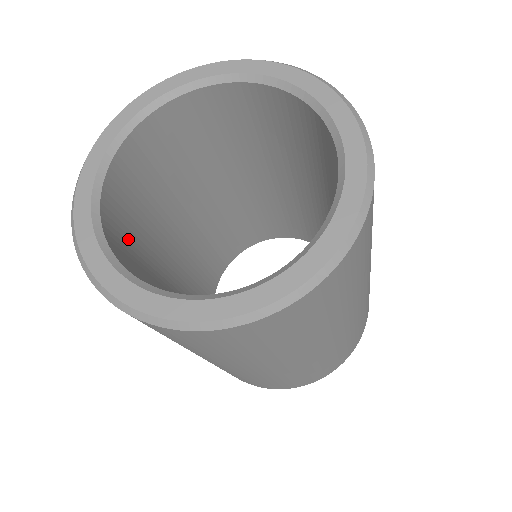
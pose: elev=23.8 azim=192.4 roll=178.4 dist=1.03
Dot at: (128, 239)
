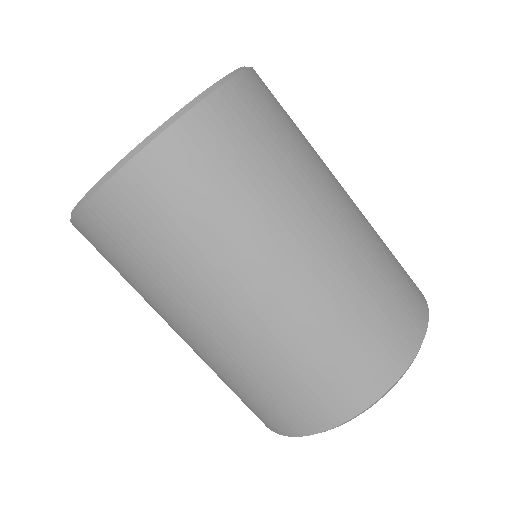
Dot at: occluded
